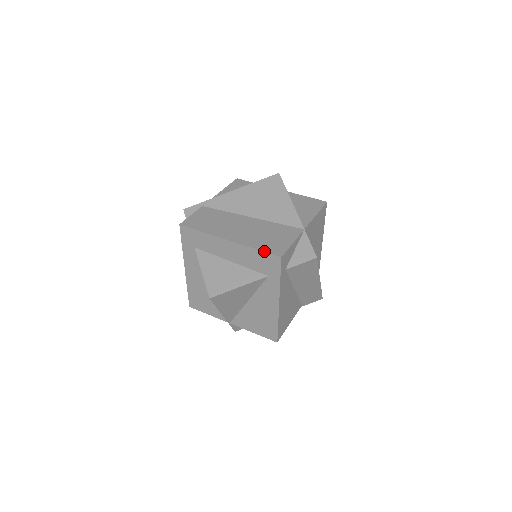
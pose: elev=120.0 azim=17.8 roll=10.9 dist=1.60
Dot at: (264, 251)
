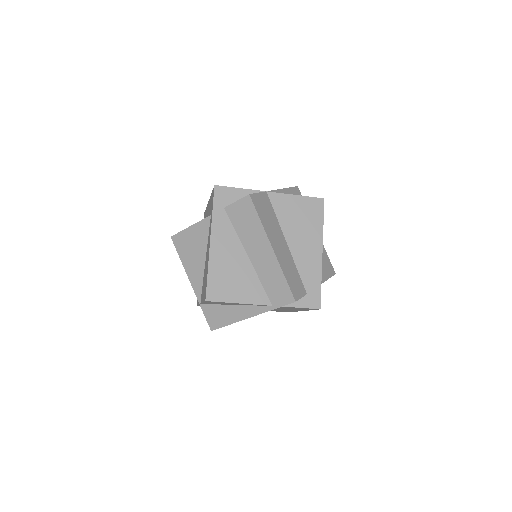
Dot at: occluded
